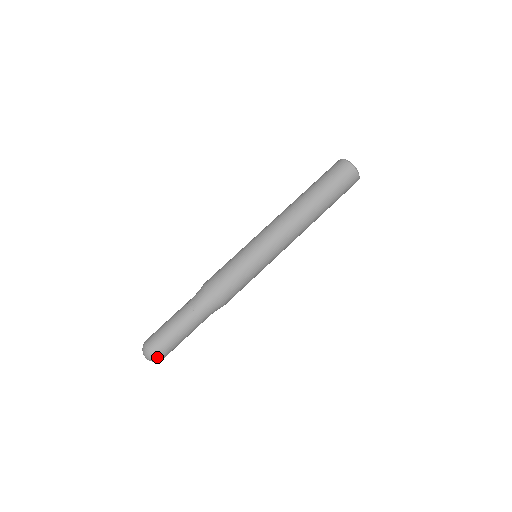
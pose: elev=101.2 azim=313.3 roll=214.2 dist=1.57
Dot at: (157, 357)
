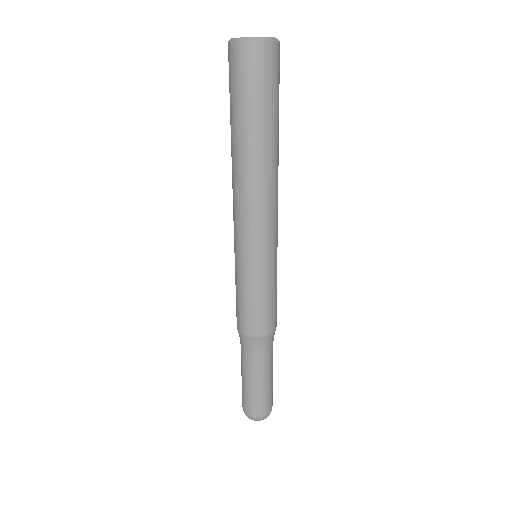
Dot at: (254, 418)
